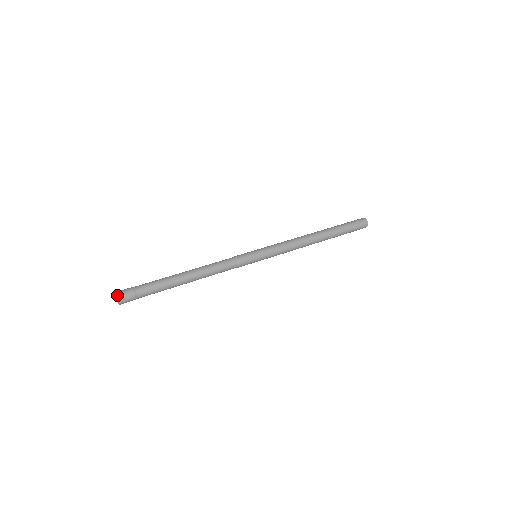
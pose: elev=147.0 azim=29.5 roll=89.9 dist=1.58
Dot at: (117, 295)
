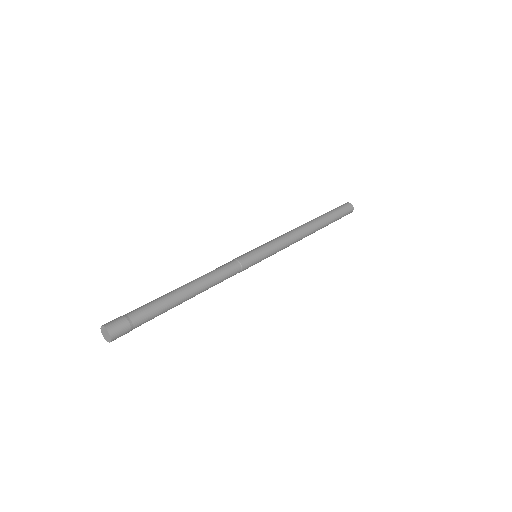
Dot at: (109, 332)
